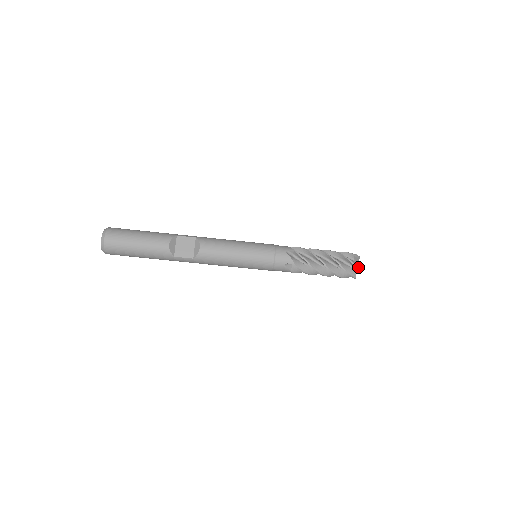
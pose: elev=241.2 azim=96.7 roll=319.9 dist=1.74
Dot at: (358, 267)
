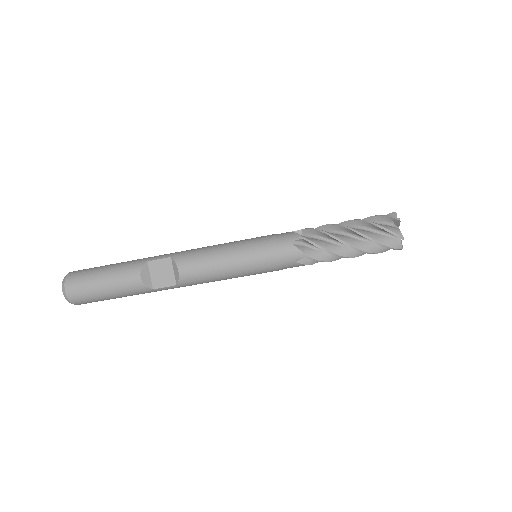
Dot at: (400, 236)
